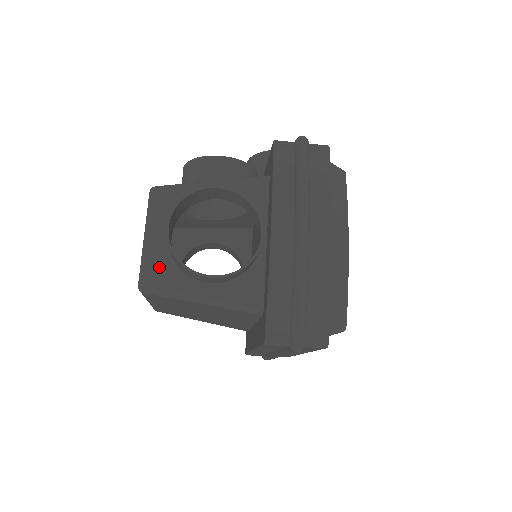
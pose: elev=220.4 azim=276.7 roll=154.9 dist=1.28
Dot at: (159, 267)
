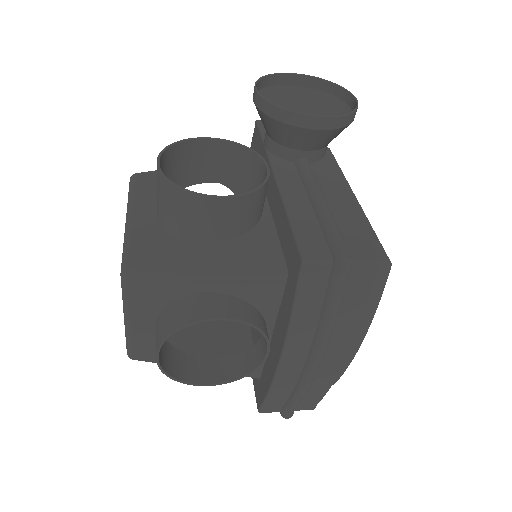
Dot at: (148, 347)
